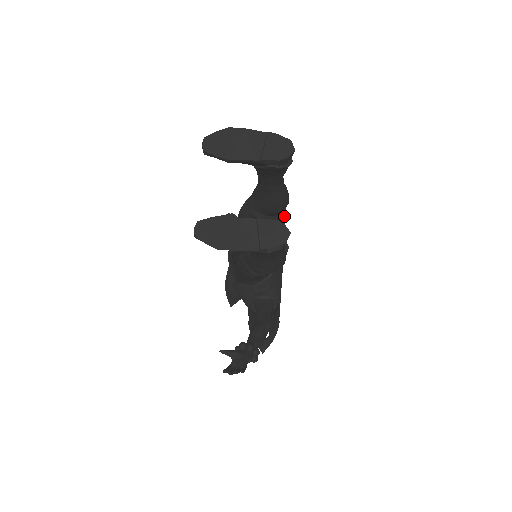
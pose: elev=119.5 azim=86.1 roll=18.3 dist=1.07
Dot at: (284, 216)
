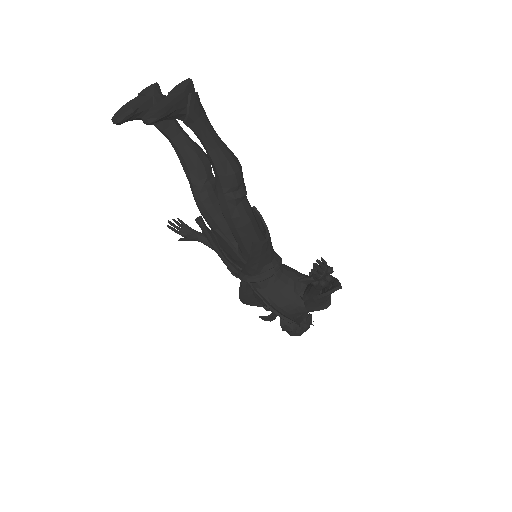
Dot at: occluded
